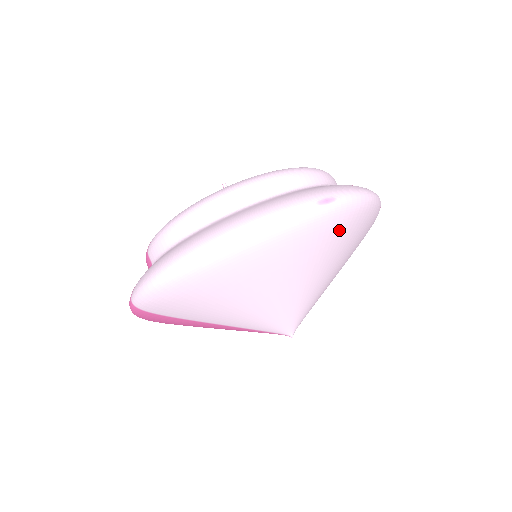
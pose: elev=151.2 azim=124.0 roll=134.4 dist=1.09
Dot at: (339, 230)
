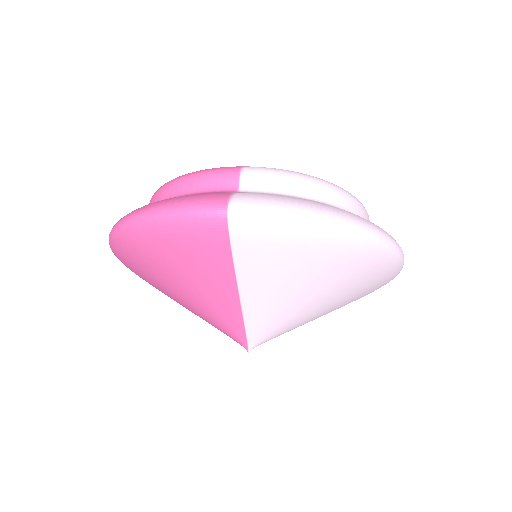
Dot at: occluded
